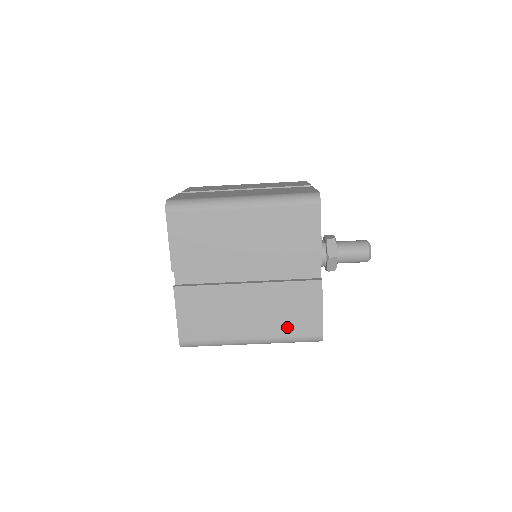
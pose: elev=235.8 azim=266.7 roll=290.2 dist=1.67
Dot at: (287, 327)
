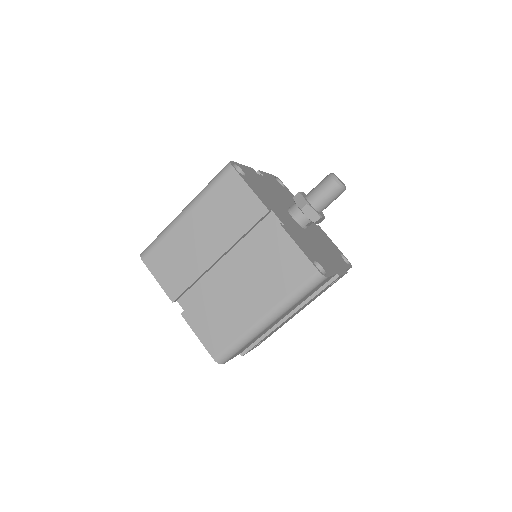
Dot at: (283, 285)
